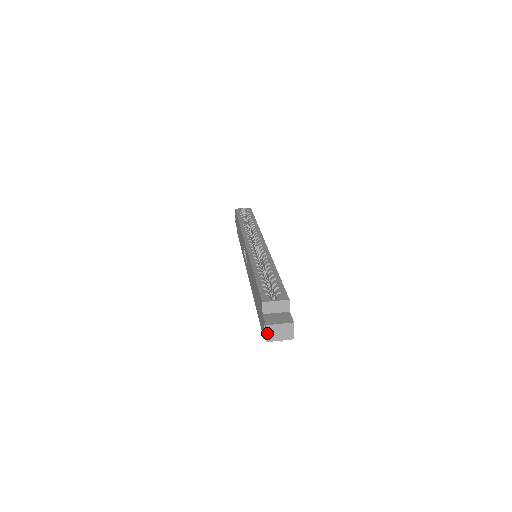
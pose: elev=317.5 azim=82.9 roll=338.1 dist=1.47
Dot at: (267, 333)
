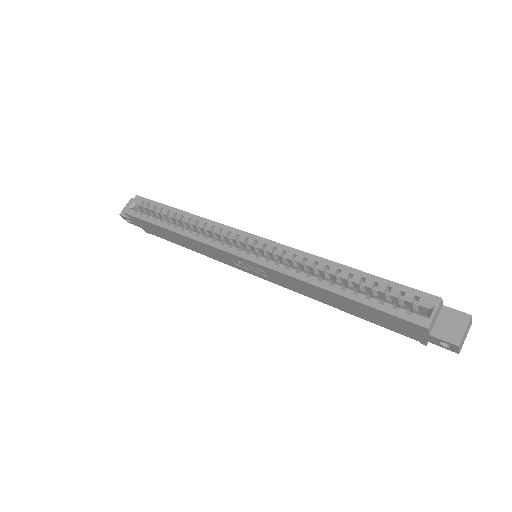
Dot at: (459, 349)
